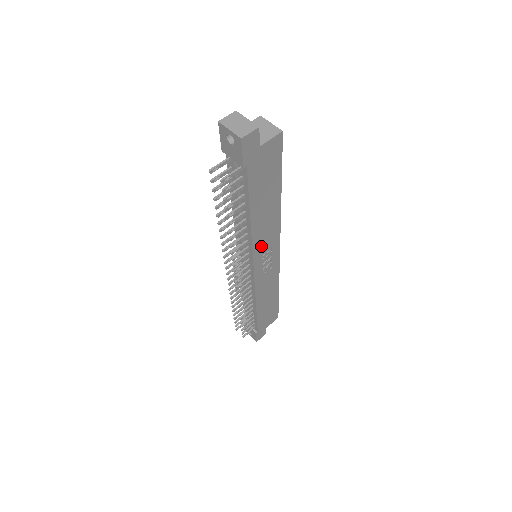
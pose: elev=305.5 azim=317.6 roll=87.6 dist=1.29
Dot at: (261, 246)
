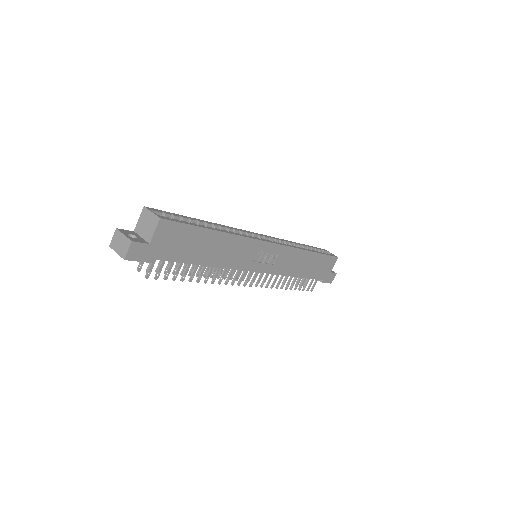
Dot at: (243, 260)
